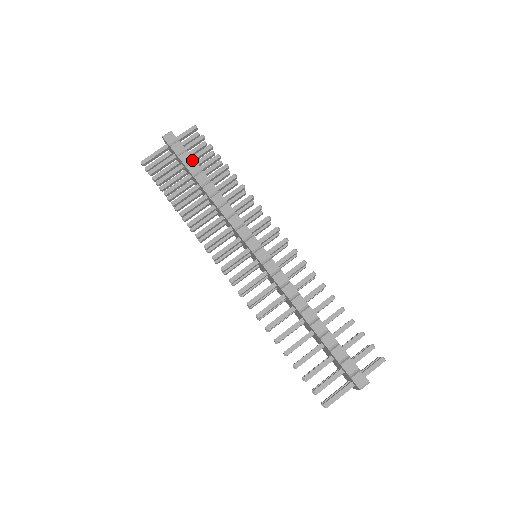
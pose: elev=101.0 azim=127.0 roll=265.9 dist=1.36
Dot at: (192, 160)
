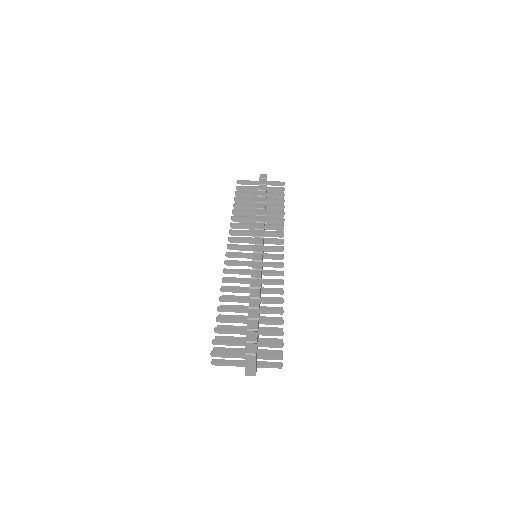
Dot at: (265, 190)
